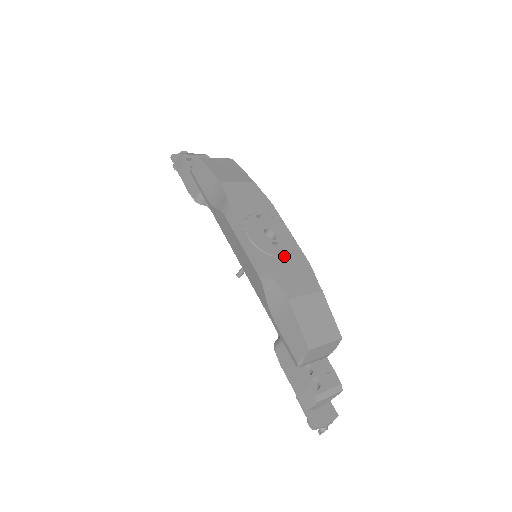
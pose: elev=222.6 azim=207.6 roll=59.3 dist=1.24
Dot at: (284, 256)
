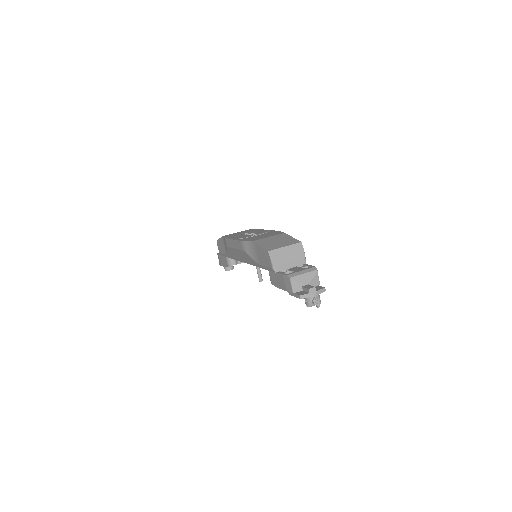
Dot at: (258, 235)
